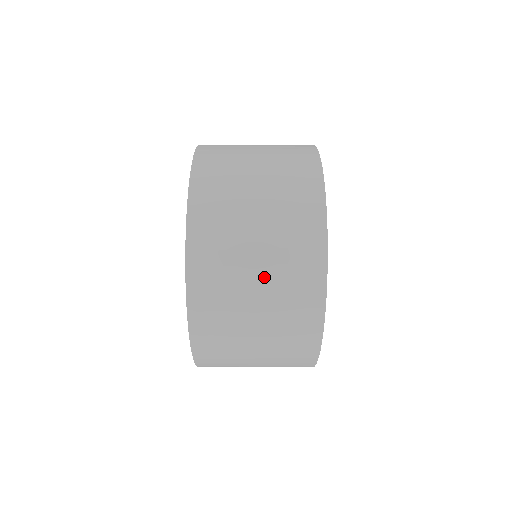
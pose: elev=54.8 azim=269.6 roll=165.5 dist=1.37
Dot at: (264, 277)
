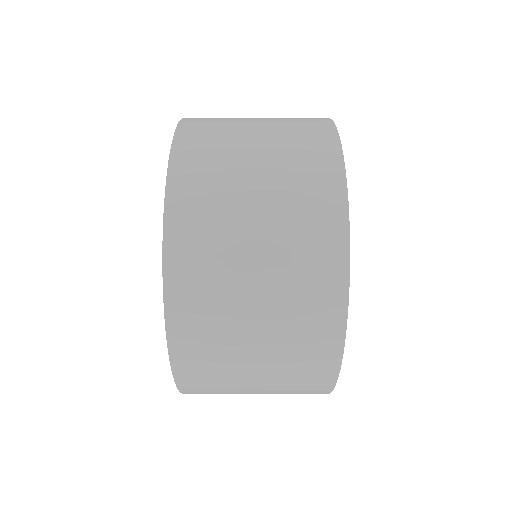
Dot at: (265, 356)
